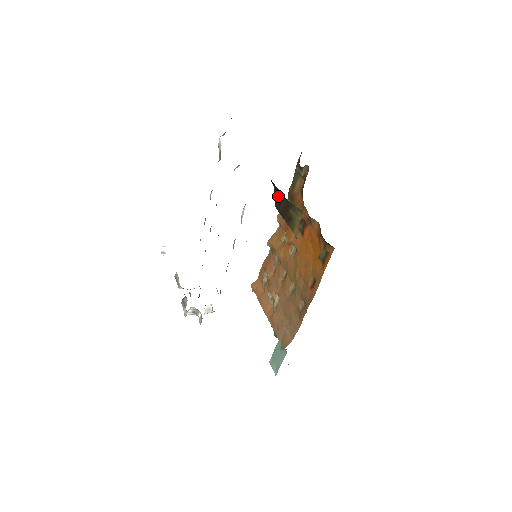
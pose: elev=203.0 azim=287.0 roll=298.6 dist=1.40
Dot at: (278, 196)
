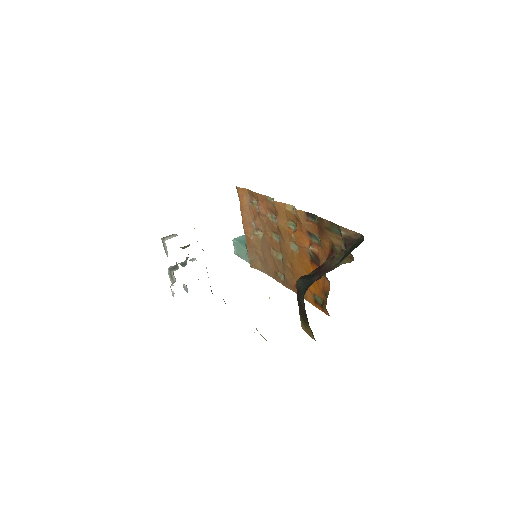
Dot at: (303, 303)
